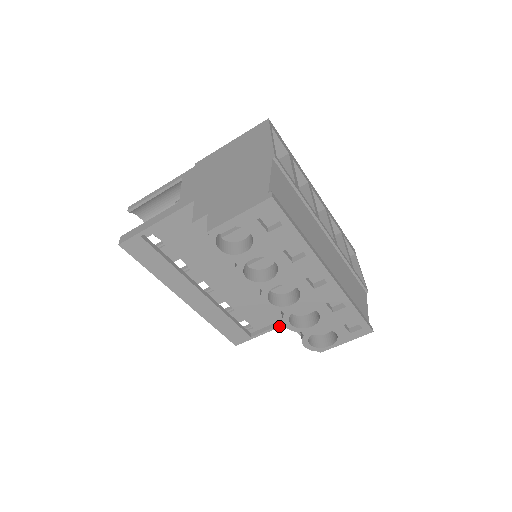
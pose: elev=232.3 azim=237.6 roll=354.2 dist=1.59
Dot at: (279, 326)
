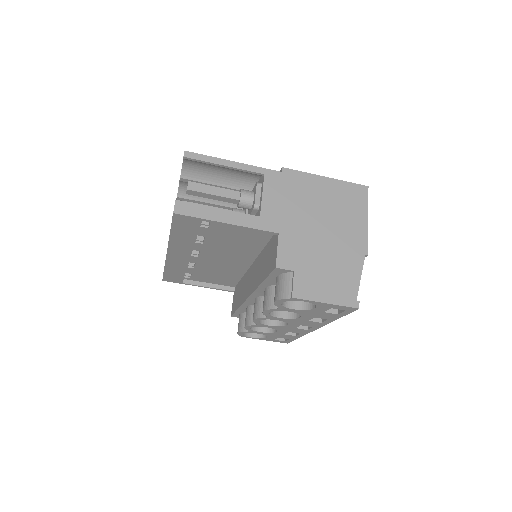
Dot at: (212, 288)
